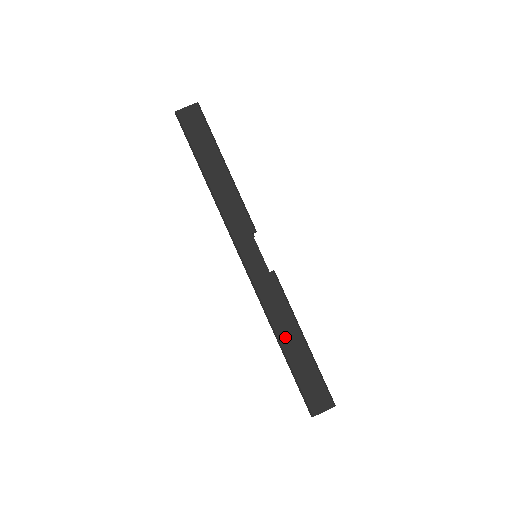
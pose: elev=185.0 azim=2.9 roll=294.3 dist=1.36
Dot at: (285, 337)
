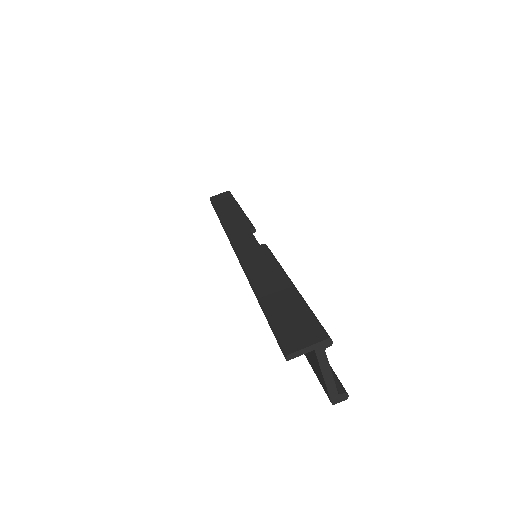
Dot at: (264, 284)
